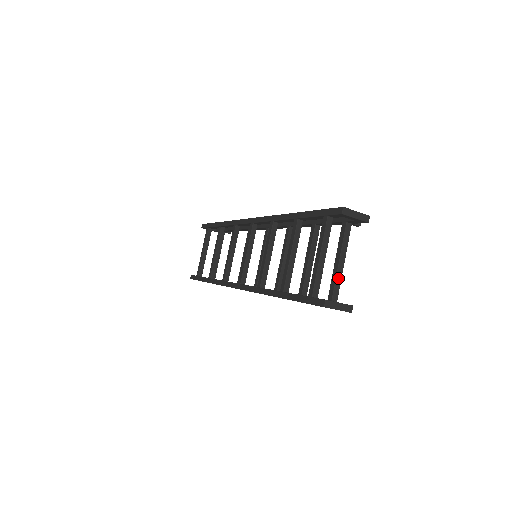
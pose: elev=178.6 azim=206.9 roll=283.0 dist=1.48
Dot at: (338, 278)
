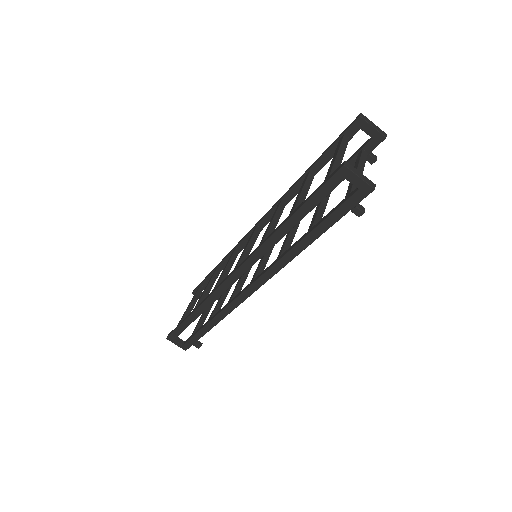
Dot at: occluded
